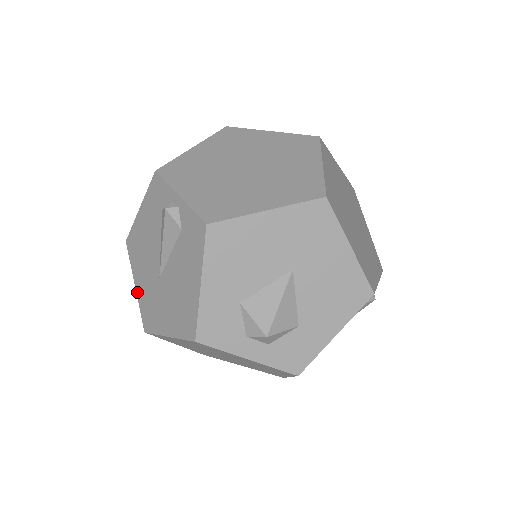
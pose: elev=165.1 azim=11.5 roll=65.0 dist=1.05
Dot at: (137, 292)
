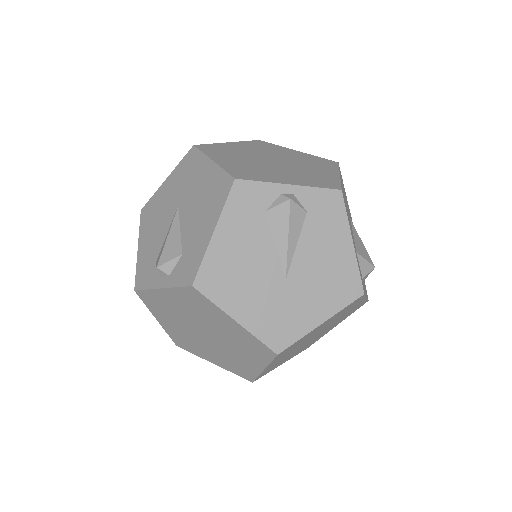
Dot at: (245, 324)
